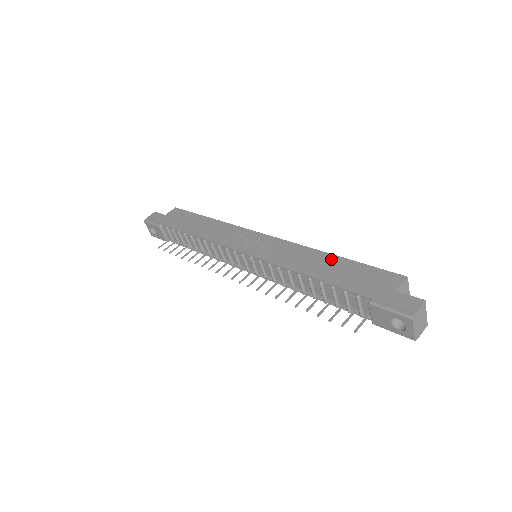
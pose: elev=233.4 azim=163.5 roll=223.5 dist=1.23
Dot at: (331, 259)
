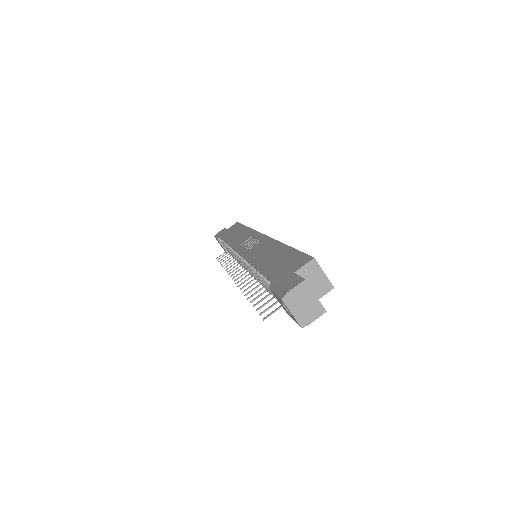
Dot at: (280, 249)
